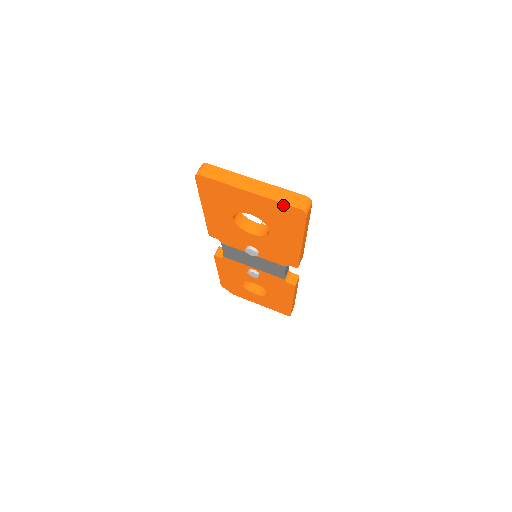
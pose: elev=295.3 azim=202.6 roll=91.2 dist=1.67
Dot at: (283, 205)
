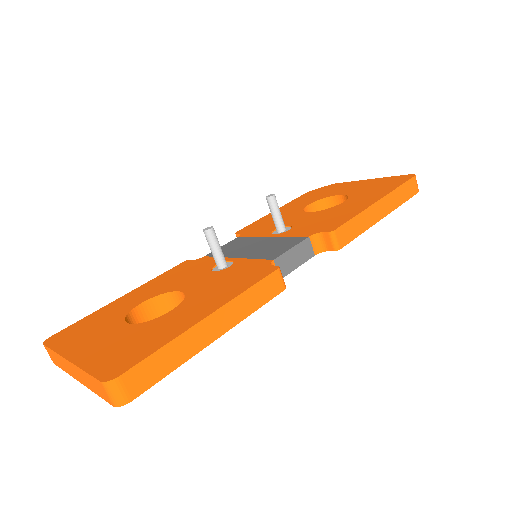
Dot at: occluded
